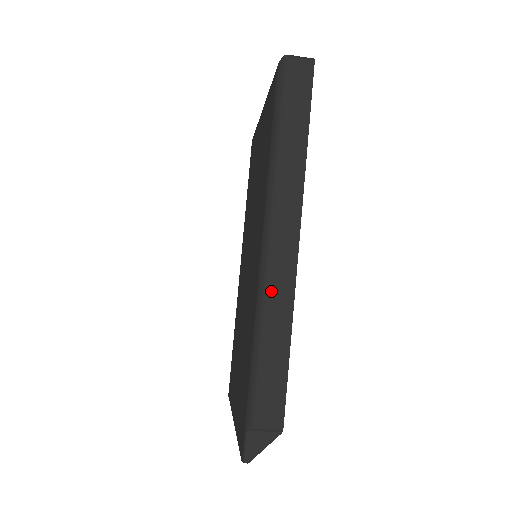
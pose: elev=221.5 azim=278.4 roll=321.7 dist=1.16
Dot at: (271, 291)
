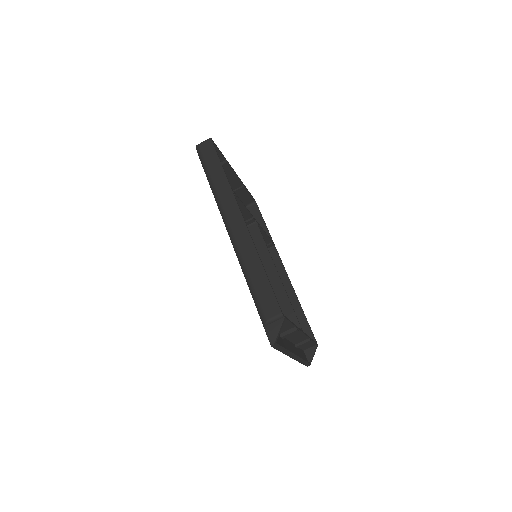
Dot at: (240, 248)
